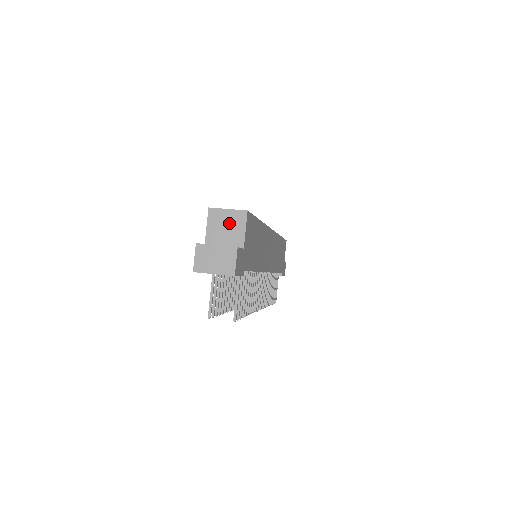
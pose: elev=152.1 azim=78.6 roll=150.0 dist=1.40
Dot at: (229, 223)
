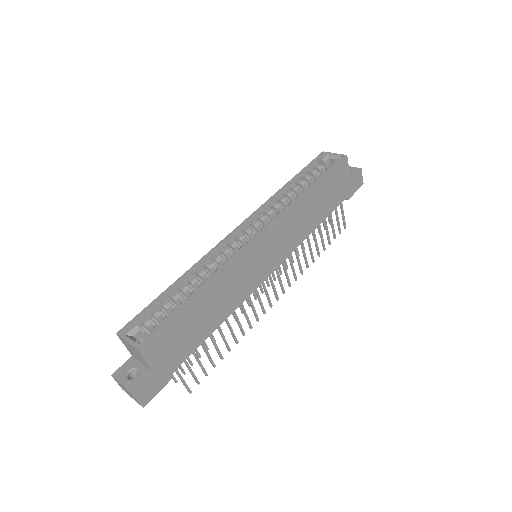
Dot at: (134, 351)
